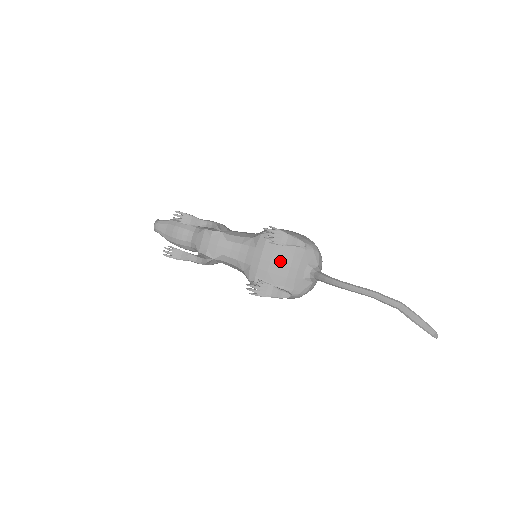
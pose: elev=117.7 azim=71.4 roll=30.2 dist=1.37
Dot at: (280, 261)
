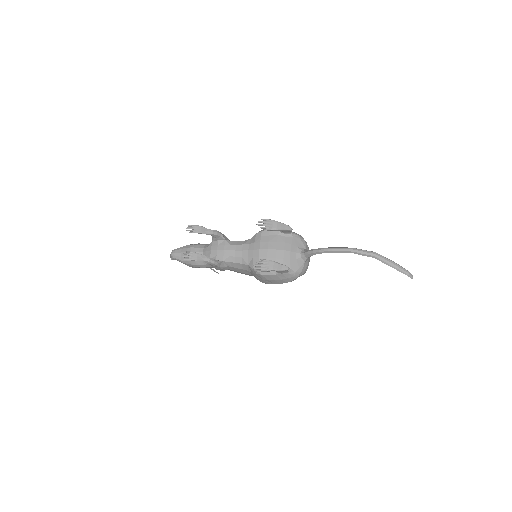
Dot at: (275, 247)
